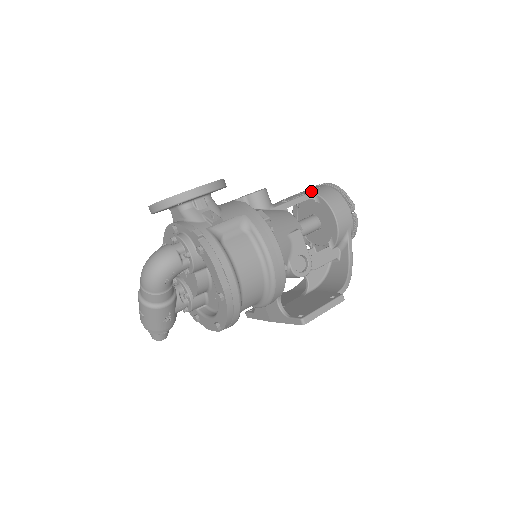
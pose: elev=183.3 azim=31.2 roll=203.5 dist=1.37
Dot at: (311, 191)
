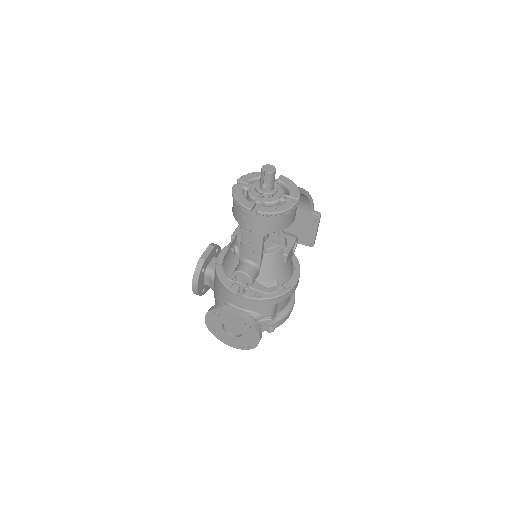
Dot at: (262, 233)
